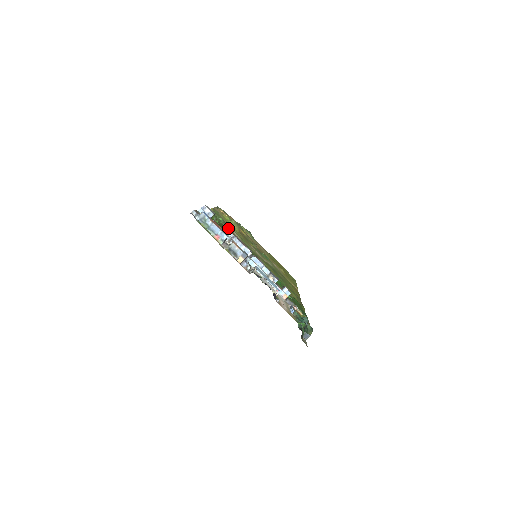
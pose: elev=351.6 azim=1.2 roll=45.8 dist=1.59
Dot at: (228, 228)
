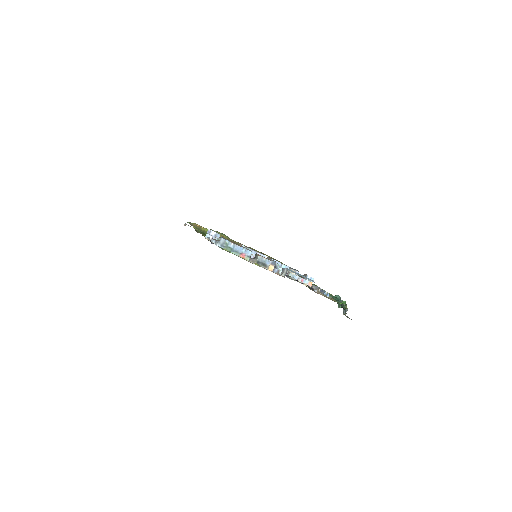
Dot at: occluded
